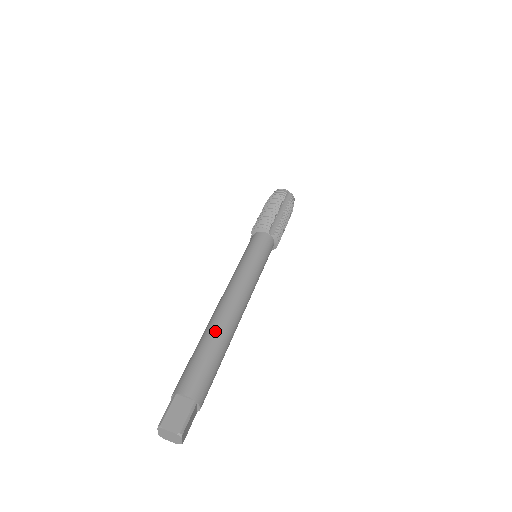
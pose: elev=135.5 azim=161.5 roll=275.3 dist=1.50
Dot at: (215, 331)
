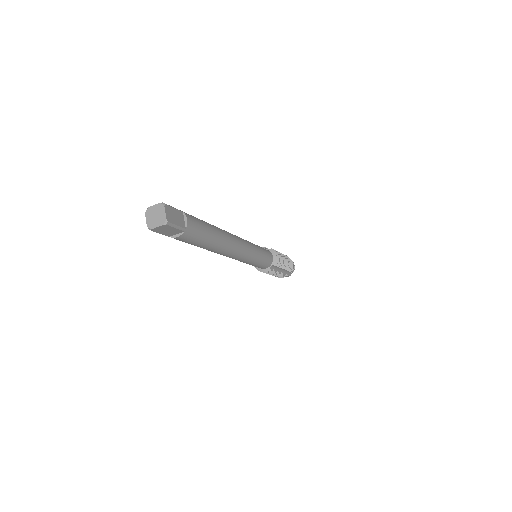
Dot at: occluded
